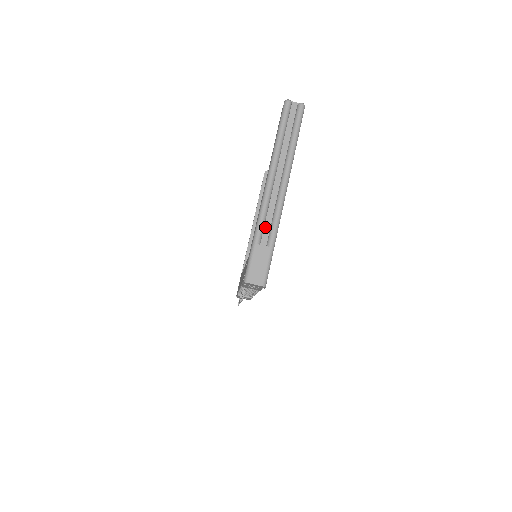
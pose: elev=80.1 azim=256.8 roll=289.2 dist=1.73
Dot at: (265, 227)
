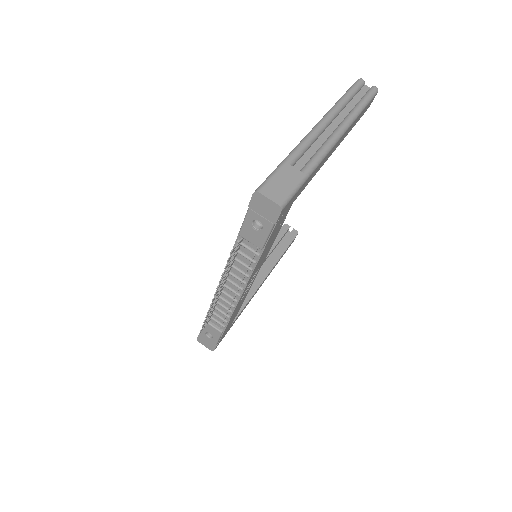
Dot at: (302, 158)
